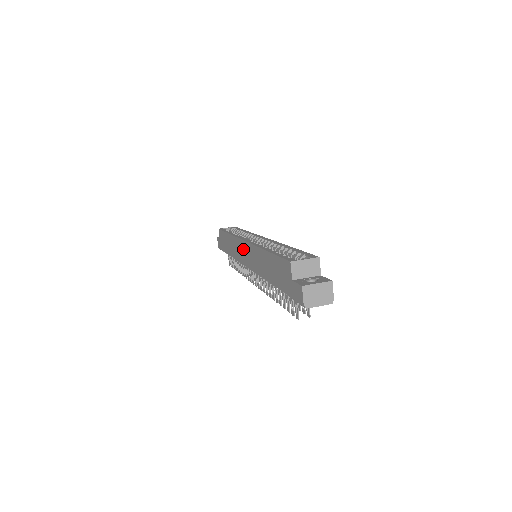
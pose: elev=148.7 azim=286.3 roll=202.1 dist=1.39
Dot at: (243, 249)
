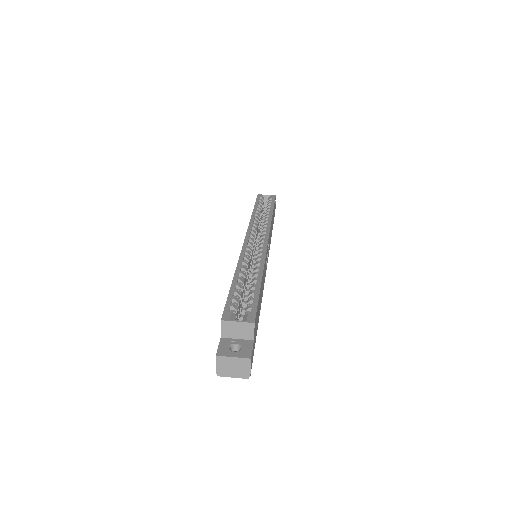
Dot at: occluded
